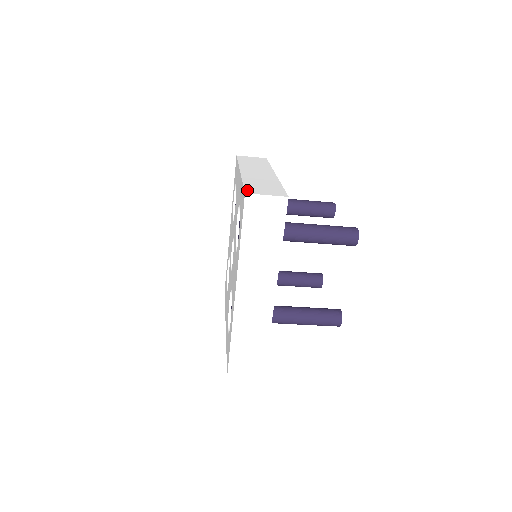
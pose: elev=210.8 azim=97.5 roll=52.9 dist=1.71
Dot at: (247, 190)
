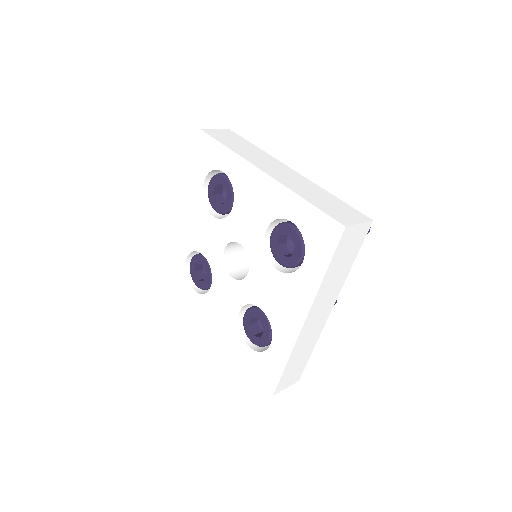
Dot at: (278, 387)
